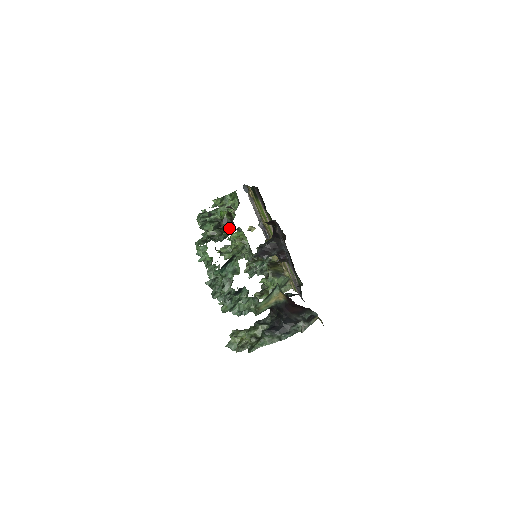
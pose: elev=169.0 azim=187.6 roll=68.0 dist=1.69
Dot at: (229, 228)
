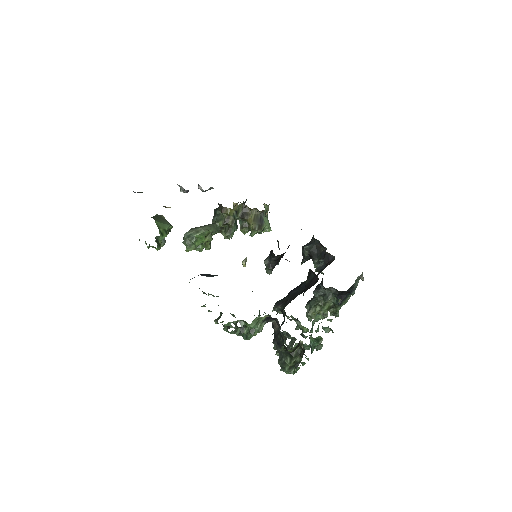
Dot at: (299, 346)
